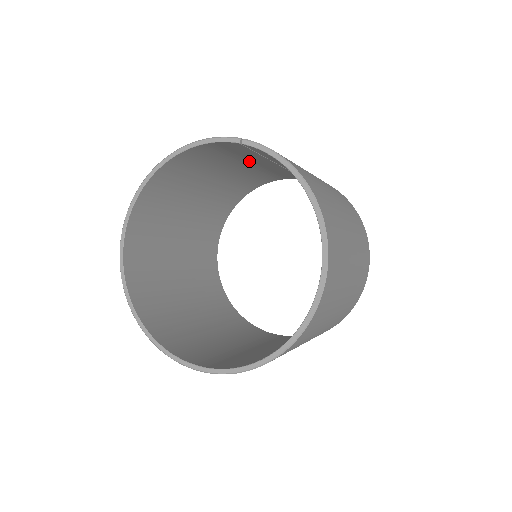
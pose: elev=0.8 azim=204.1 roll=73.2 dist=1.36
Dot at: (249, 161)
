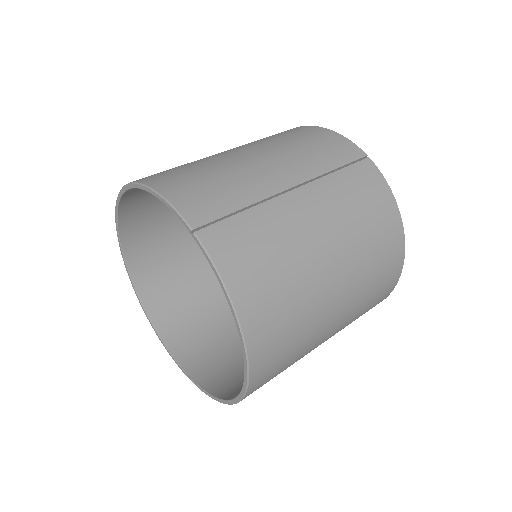
Dot at: occluded
